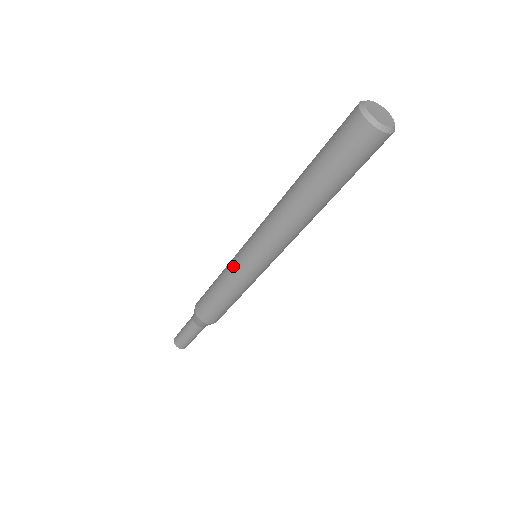
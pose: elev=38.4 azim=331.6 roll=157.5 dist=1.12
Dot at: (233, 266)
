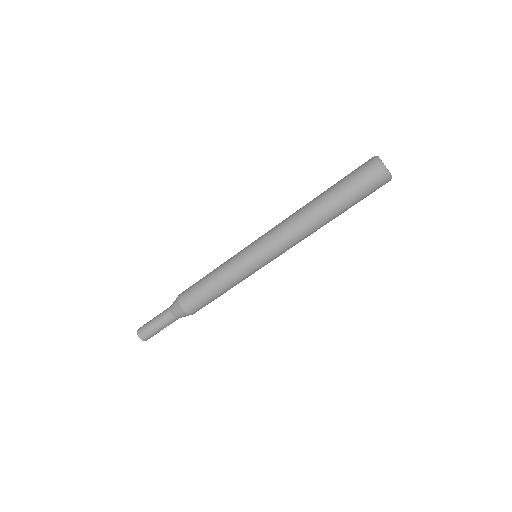
Dot at: (239, 266)
